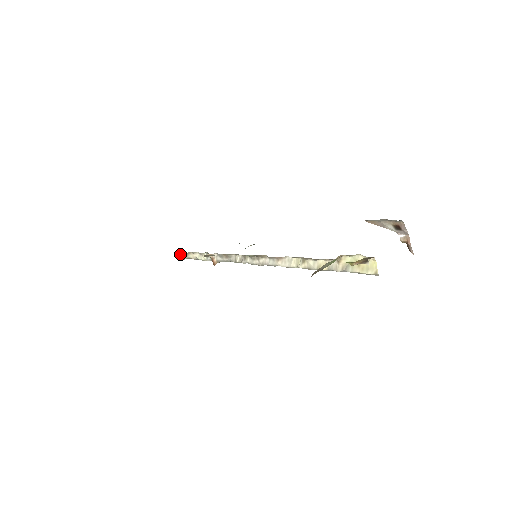
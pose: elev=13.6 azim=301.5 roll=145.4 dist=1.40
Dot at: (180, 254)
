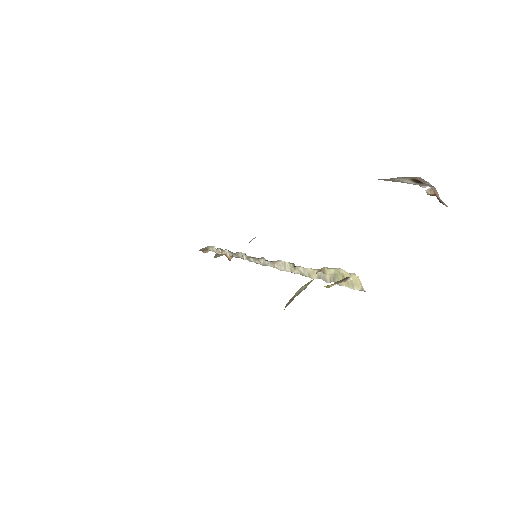
Dot at: (201, 249)
